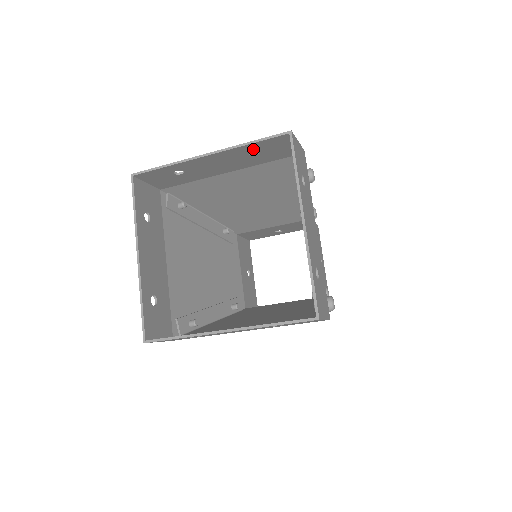
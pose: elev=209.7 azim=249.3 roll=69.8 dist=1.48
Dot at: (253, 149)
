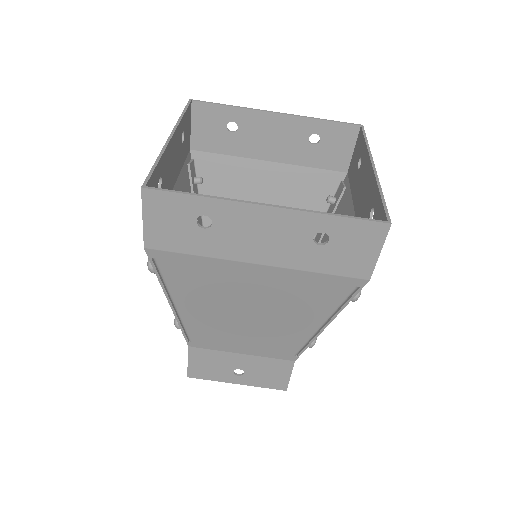
Dot at: (318, 132)
